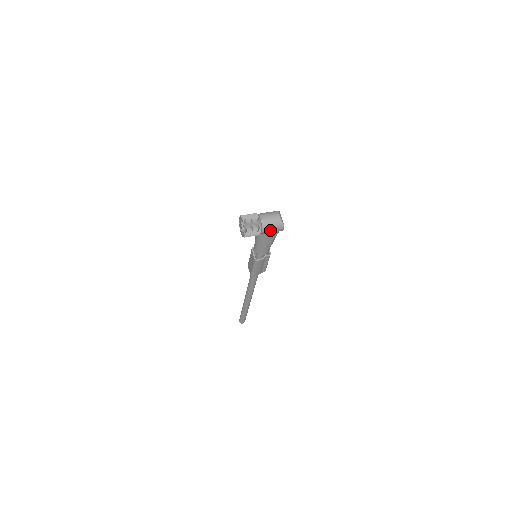
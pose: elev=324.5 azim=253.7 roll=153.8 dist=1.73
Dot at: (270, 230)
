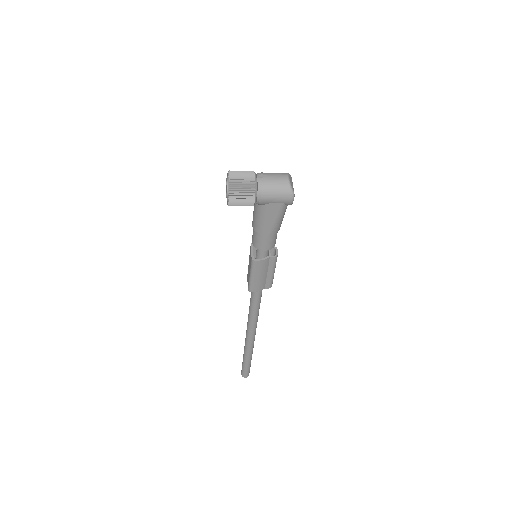
Dot at: (270, 198)
